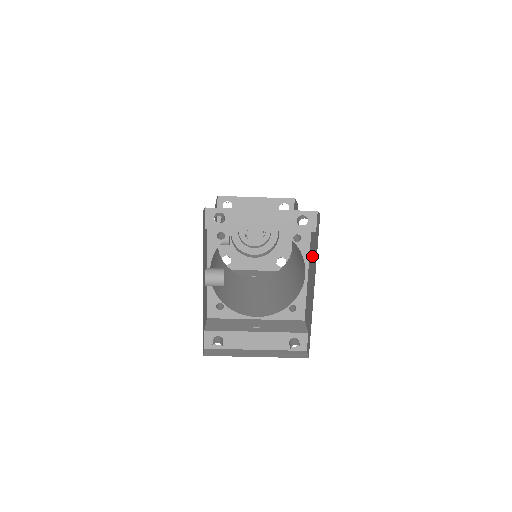
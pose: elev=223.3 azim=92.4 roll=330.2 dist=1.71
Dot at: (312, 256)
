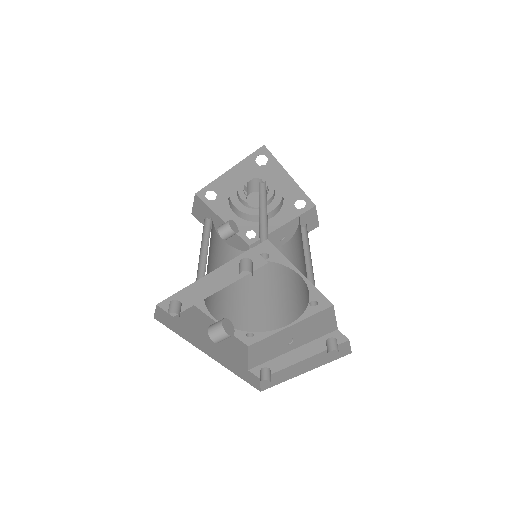
Dot at: occluded
